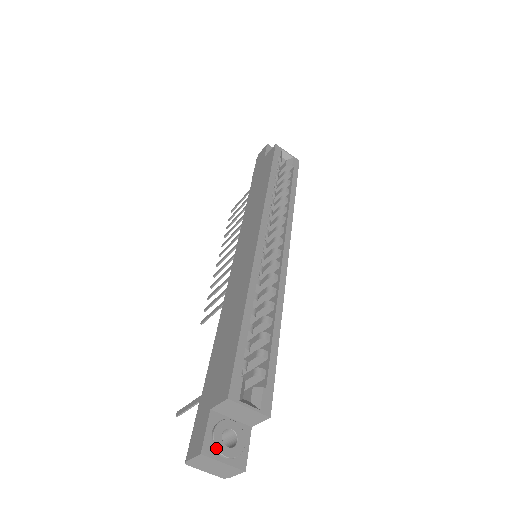
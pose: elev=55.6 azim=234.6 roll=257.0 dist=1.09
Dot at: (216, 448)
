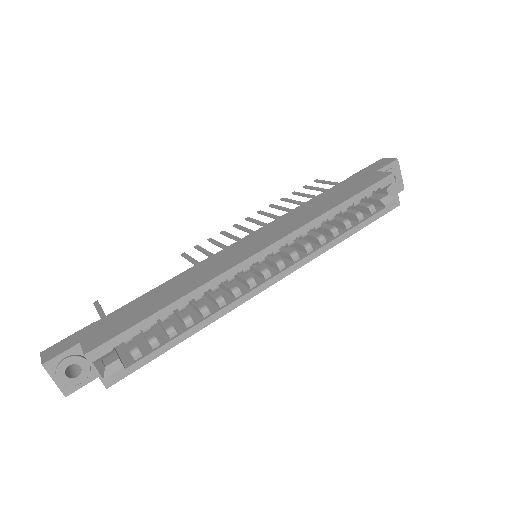
Dot at: (56, 370)
